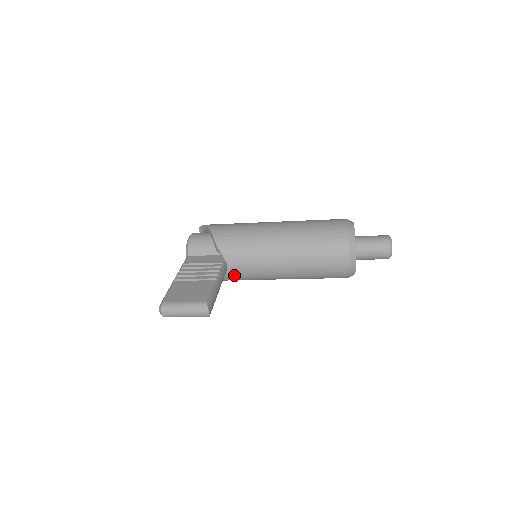
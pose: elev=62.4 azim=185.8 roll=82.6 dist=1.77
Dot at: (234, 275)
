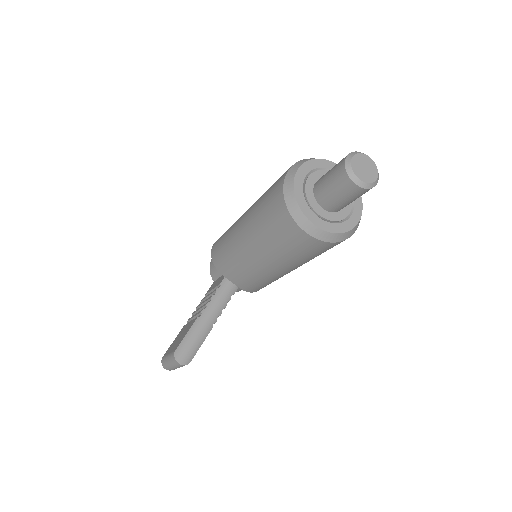
Dot at: (248, 287)
